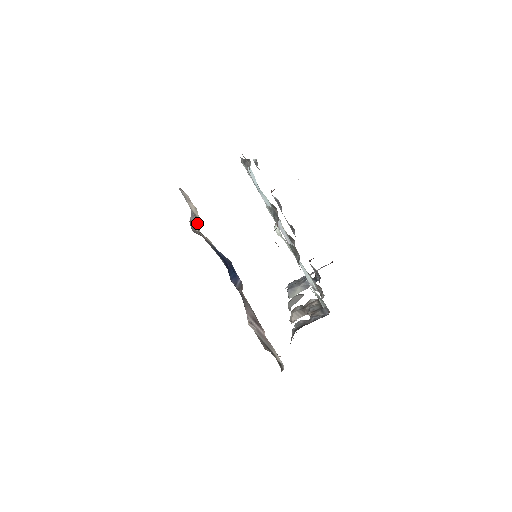
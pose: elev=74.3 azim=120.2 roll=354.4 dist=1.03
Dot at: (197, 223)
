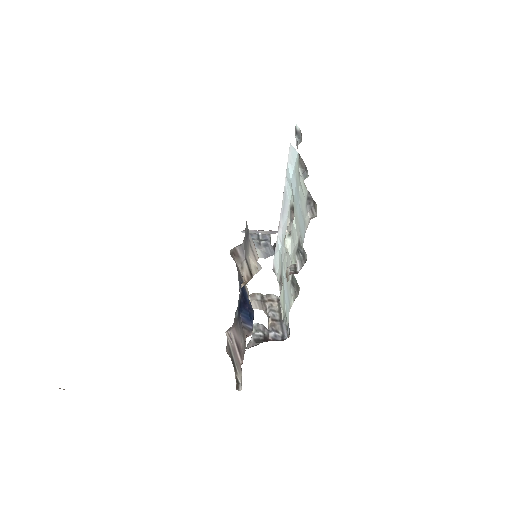
Dot at: (246, 270)
